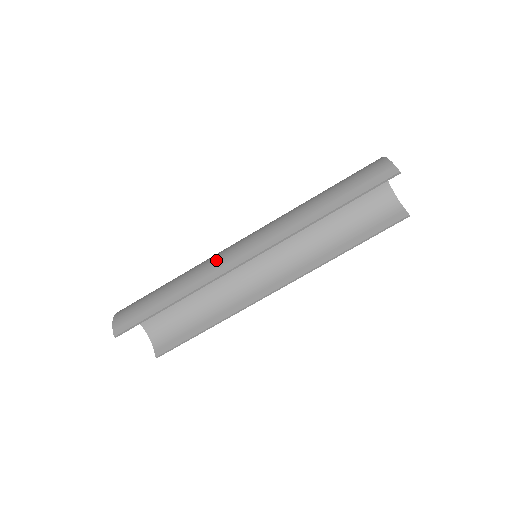
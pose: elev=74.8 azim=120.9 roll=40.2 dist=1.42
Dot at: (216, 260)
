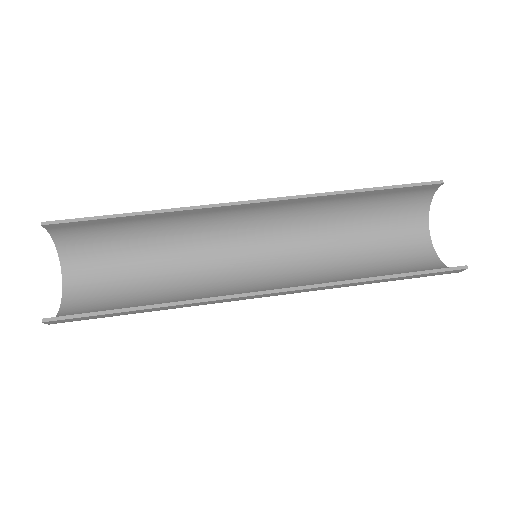
Dot at: (211, 216)
